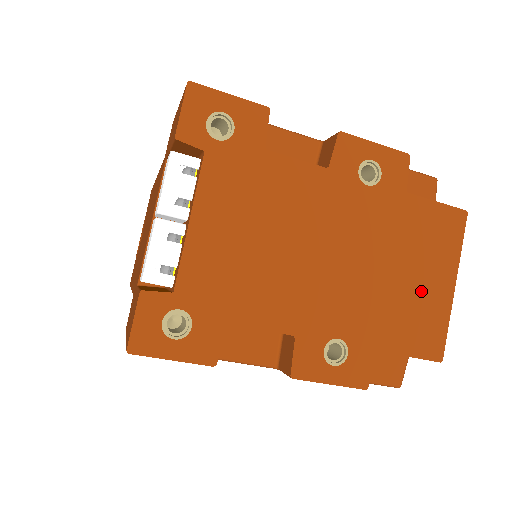
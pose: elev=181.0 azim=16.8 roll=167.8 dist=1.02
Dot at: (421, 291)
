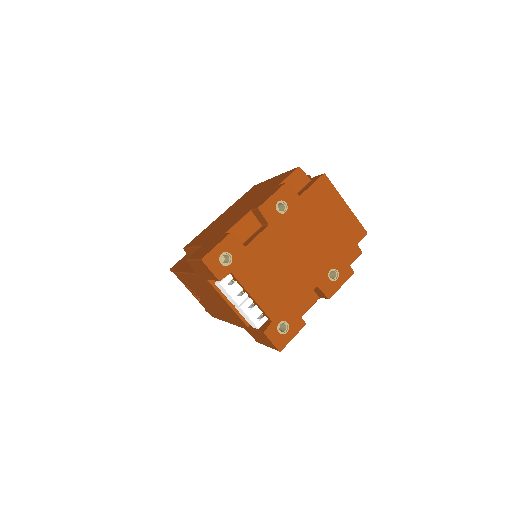
Dot at: (338, 221)
